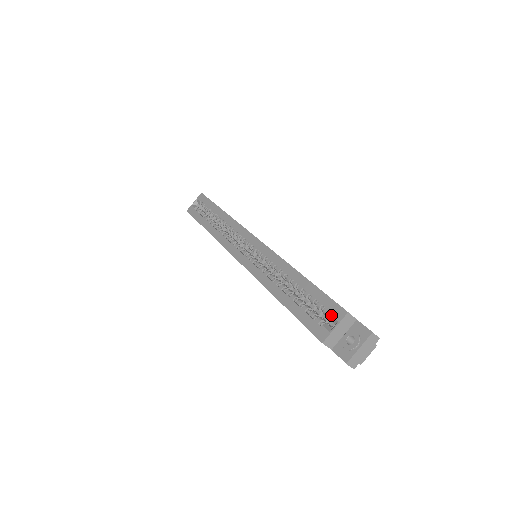
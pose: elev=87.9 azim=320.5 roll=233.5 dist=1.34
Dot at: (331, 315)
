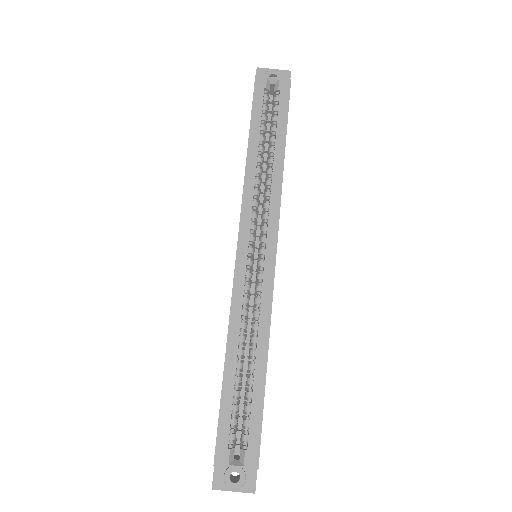
Dot at: (245, 452)
